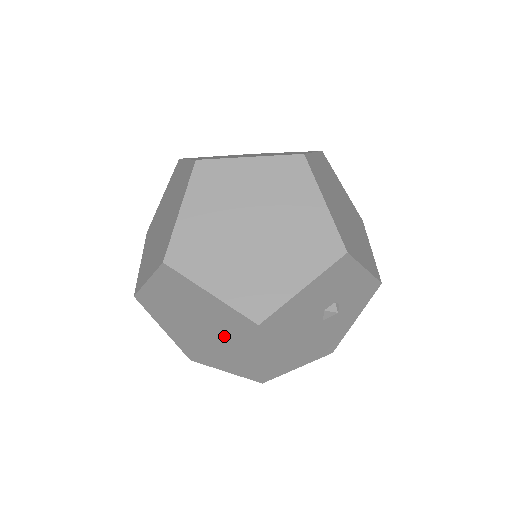
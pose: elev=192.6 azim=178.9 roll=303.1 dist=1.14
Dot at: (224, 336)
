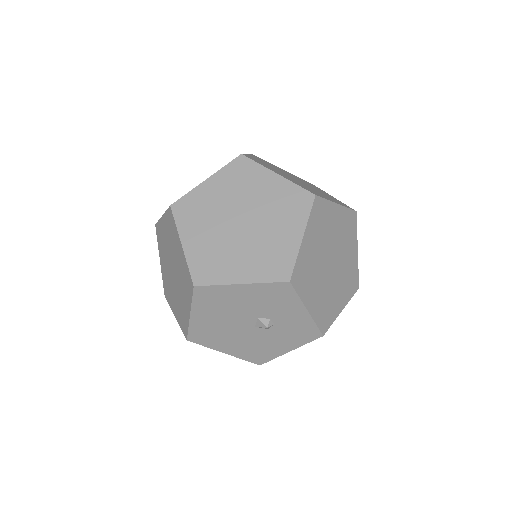
Dot at: (180, 285)
